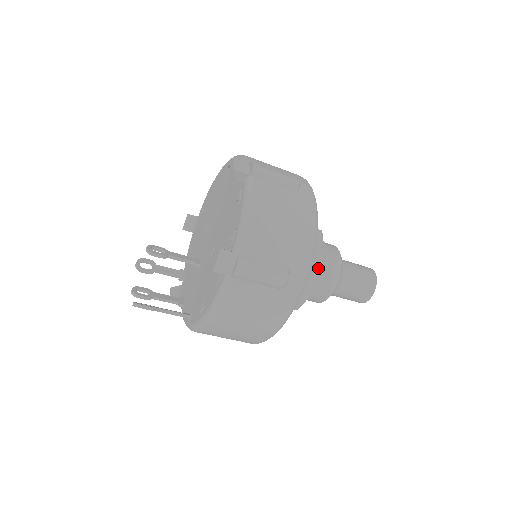
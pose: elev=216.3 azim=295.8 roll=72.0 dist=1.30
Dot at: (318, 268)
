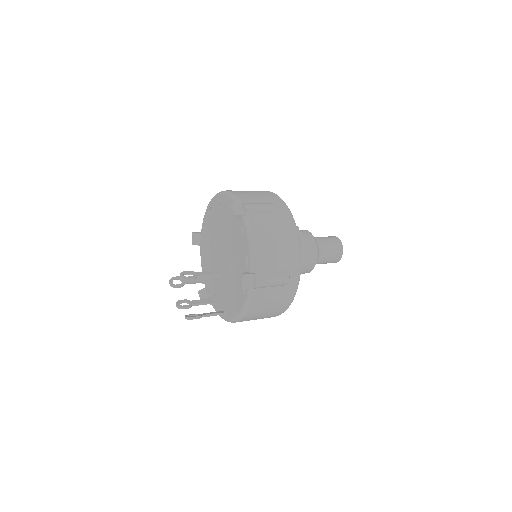
Dot at: (303, 256)
